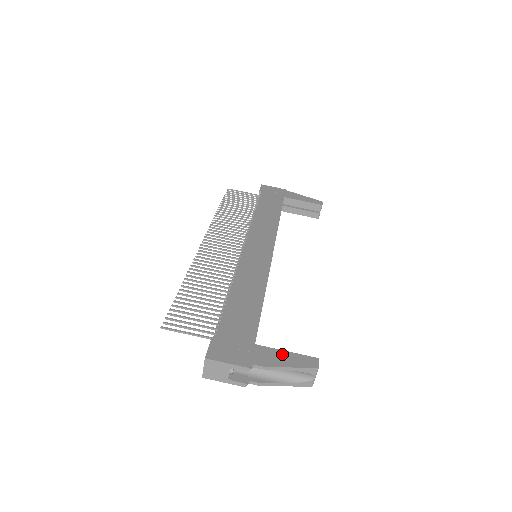
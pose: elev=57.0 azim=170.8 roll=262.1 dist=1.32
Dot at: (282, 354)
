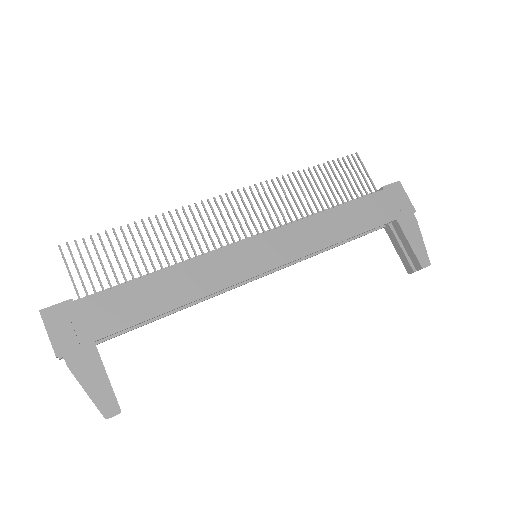
Dot at: (99, 374)
